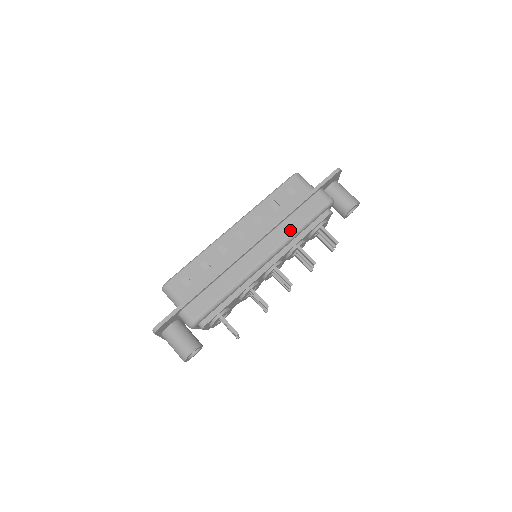
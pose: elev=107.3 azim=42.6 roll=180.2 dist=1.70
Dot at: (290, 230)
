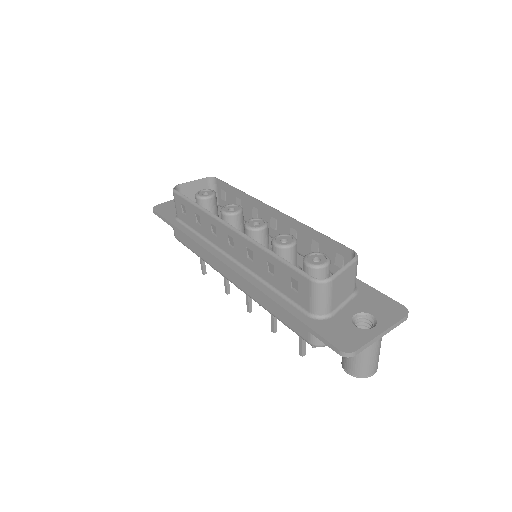
Dot at: (261, 301)
